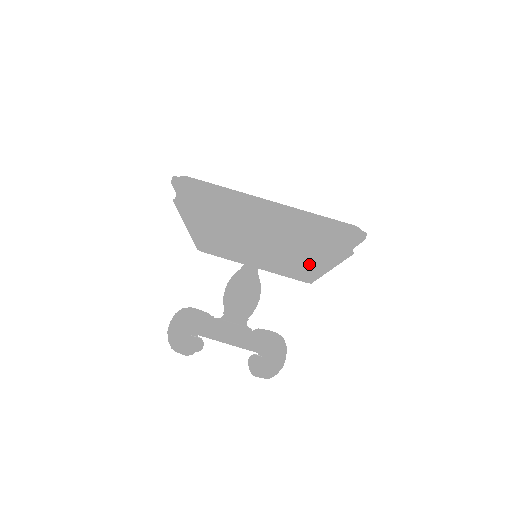
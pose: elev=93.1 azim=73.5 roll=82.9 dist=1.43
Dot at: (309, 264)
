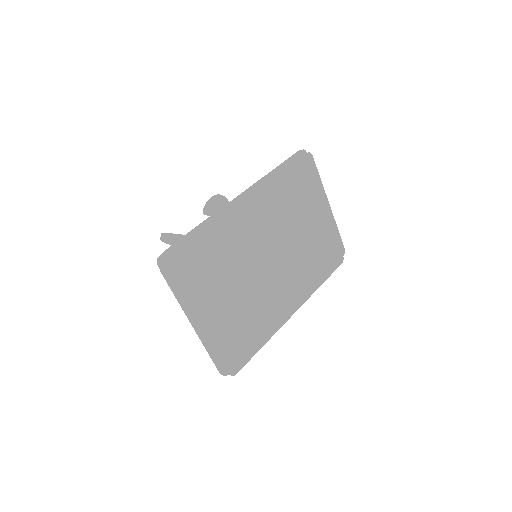
Dot at: occluded
